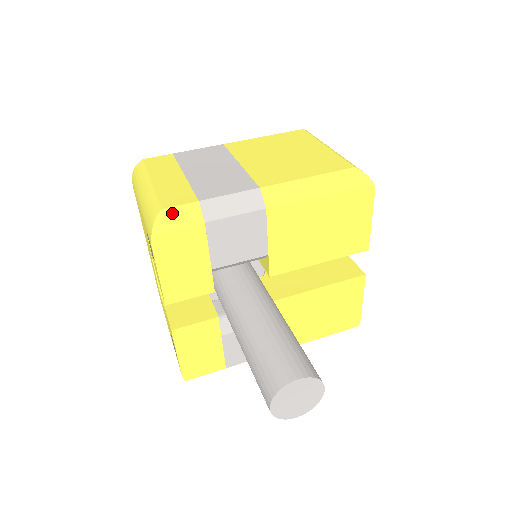
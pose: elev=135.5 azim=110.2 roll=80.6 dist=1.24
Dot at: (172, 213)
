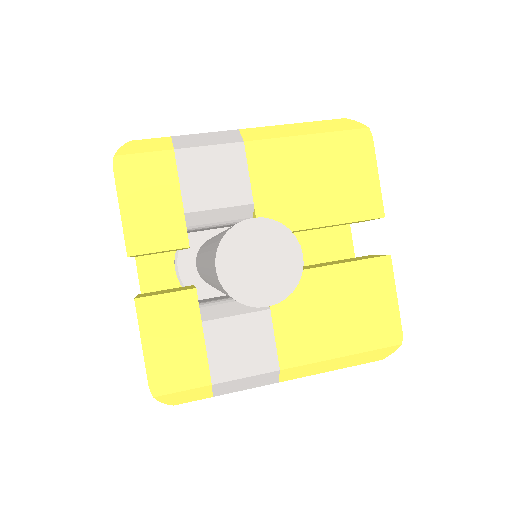
Dot at: (140, 143)
